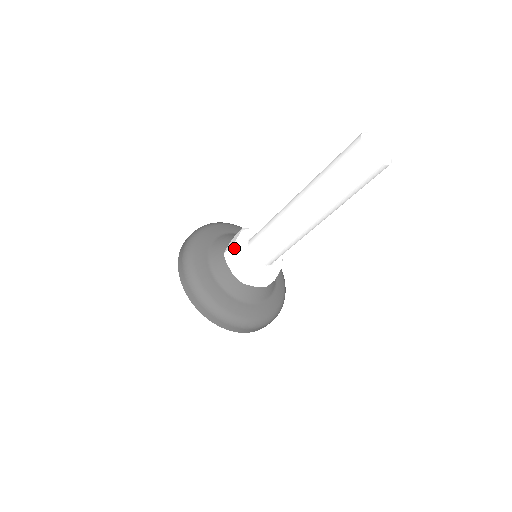
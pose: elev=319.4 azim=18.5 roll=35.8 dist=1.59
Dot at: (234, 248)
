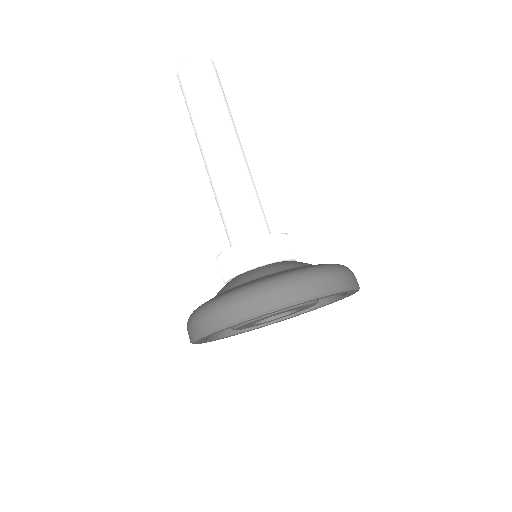
Dot at: (218, 256)
